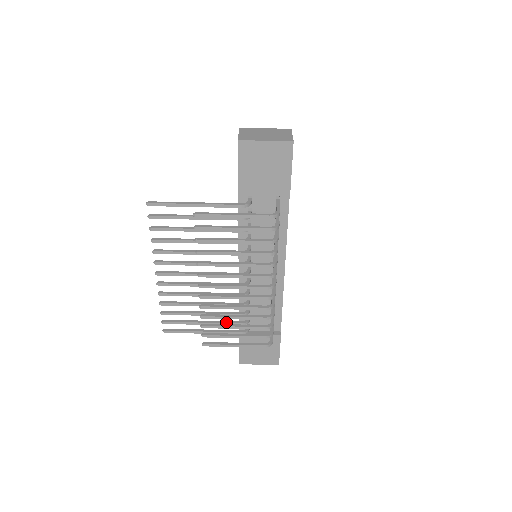
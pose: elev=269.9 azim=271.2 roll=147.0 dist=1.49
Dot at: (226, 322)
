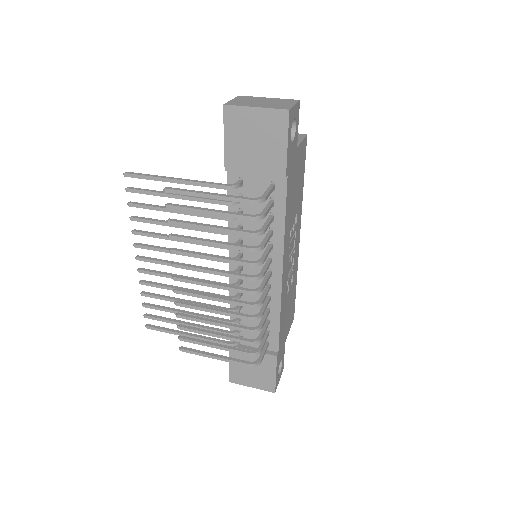
Dot at: (212, 328)
